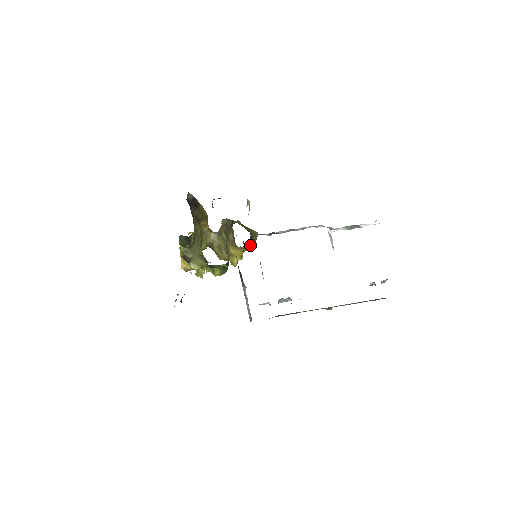
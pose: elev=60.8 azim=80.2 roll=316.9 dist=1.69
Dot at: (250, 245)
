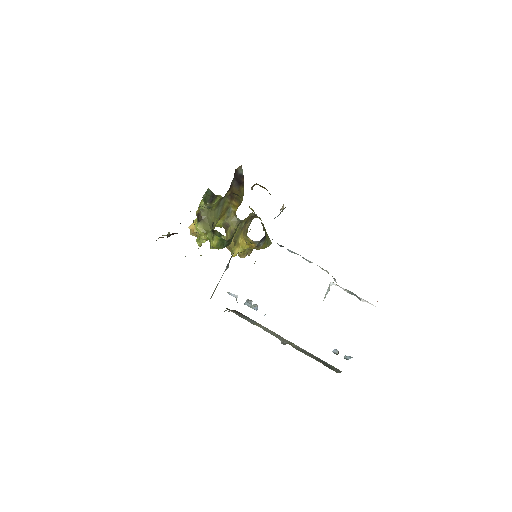
Dot at: (258, 246)
